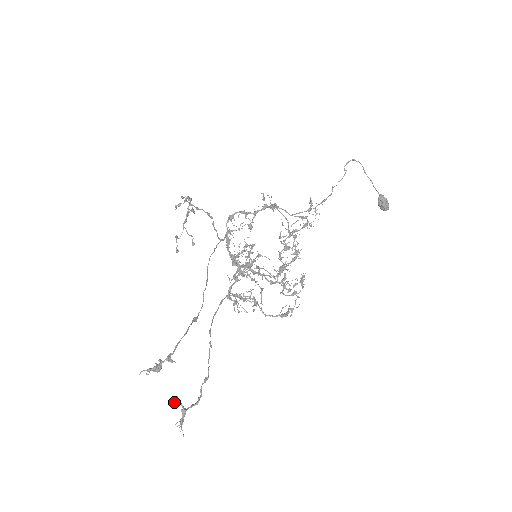
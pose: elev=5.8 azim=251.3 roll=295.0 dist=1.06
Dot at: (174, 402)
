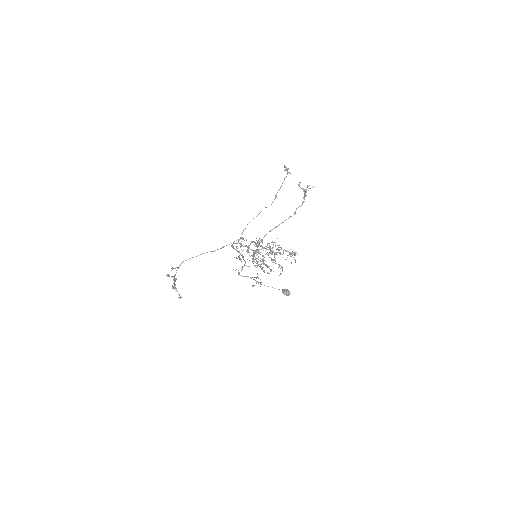
Dot at: (300, 182)
